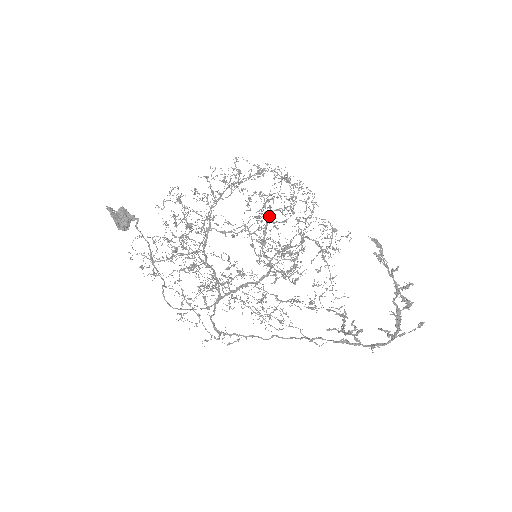
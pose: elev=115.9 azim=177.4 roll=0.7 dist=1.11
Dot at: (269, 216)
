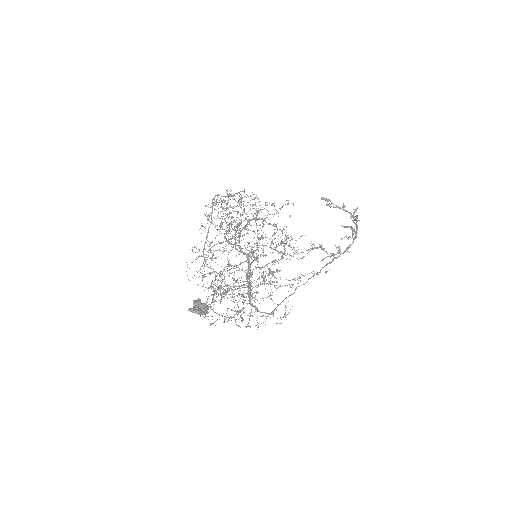
Dot at: (238, 226)
